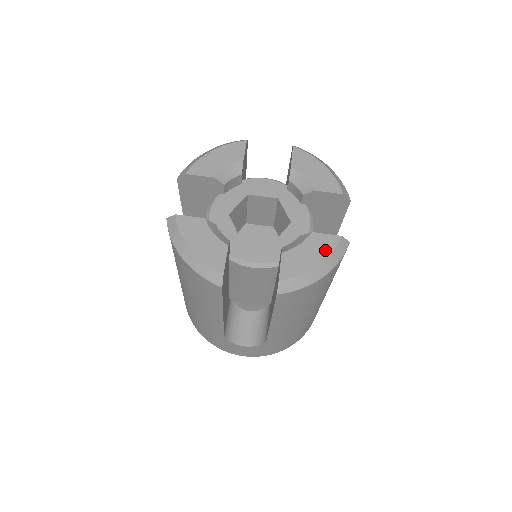
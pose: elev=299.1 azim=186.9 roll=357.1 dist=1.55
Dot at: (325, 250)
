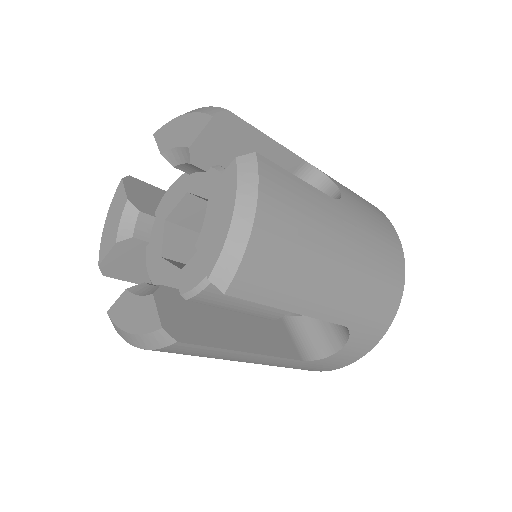
Dot at: (229, 193)
